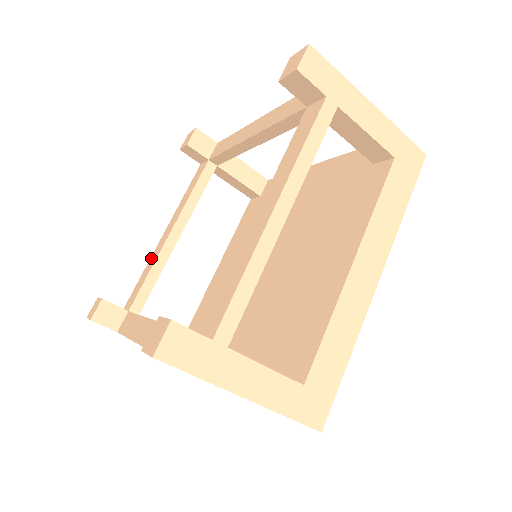
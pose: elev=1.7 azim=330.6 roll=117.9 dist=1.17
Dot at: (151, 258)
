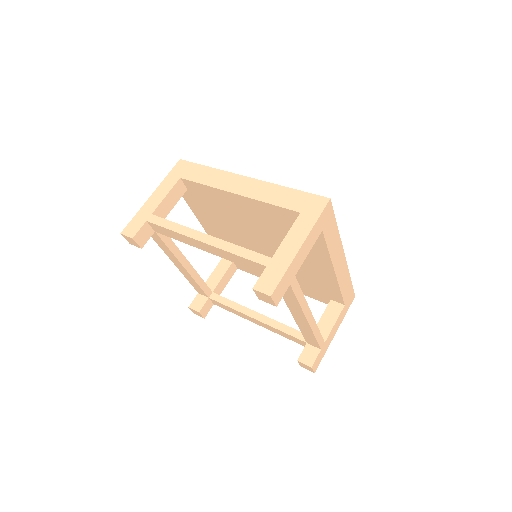
Dot at: occluded
